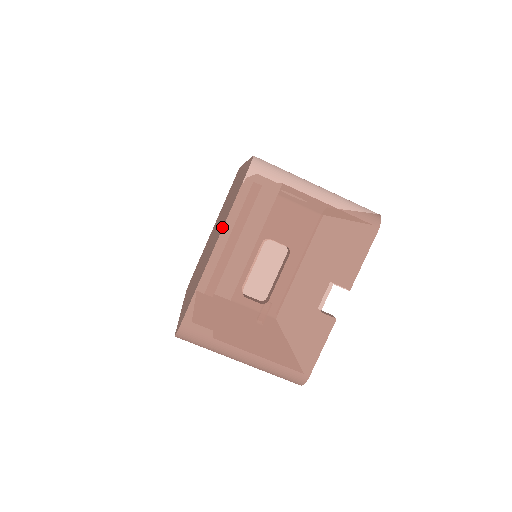
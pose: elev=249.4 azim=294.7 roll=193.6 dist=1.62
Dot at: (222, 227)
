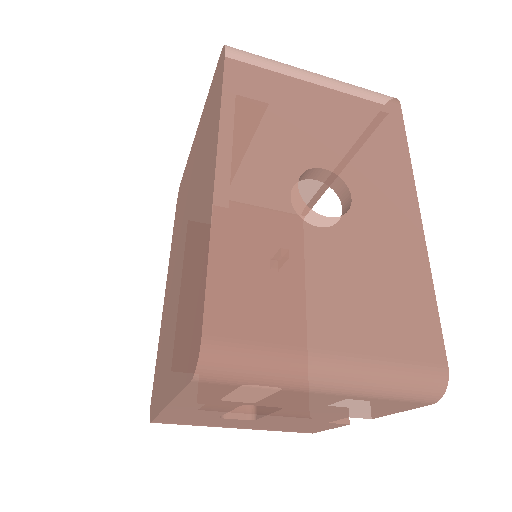
Dot at: (172, 389)
